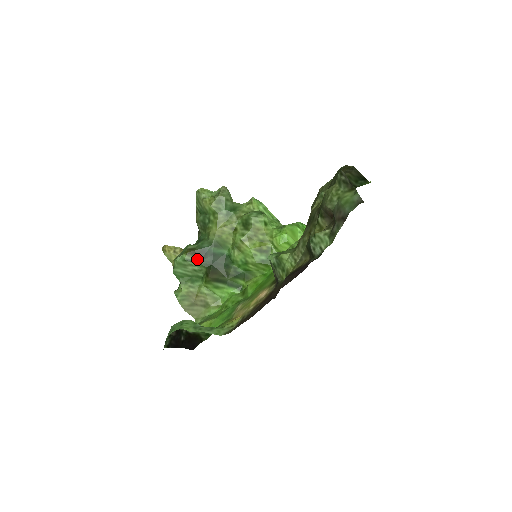
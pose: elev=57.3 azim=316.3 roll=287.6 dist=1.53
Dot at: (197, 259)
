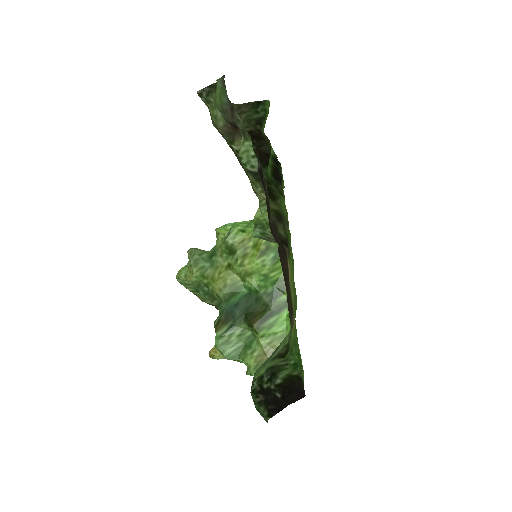
Dot at: (230, 324)
